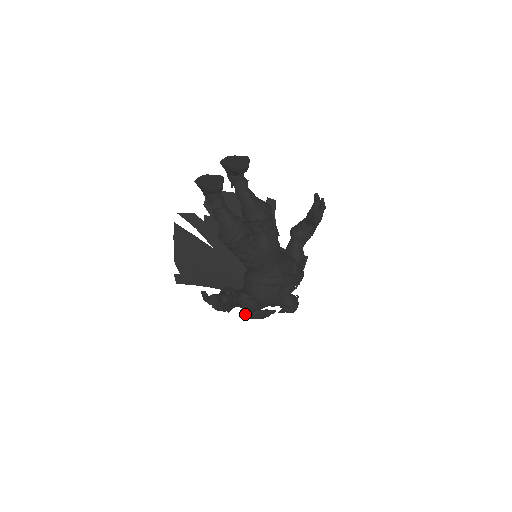
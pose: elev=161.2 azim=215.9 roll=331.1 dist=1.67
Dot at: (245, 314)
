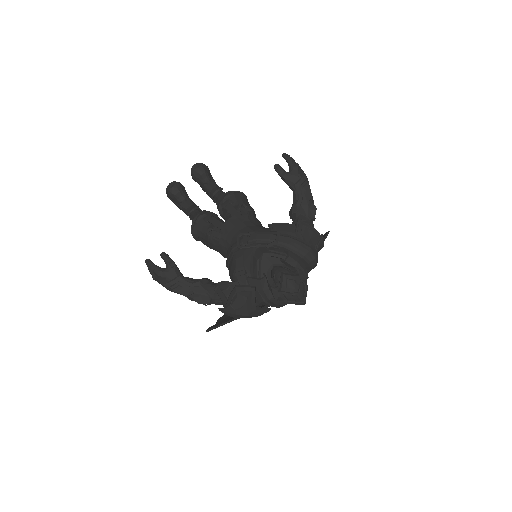
Dot at: occluded
